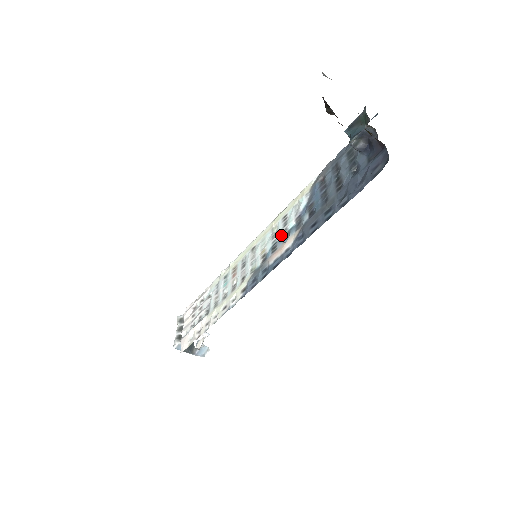
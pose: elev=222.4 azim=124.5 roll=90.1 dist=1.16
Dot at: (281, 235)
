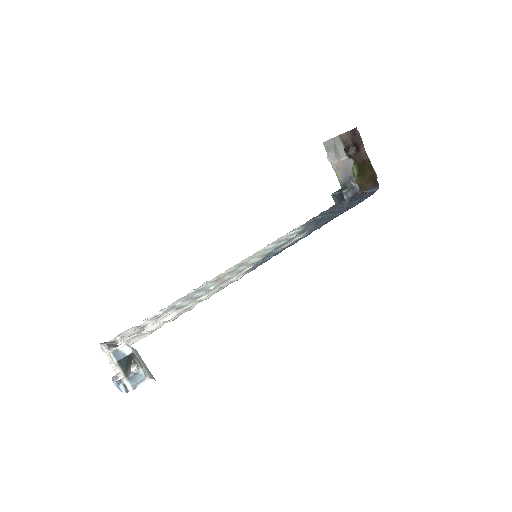
Dot at: (283, 242)
